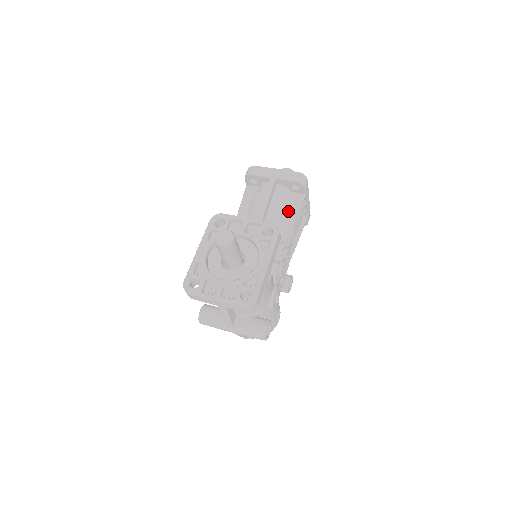
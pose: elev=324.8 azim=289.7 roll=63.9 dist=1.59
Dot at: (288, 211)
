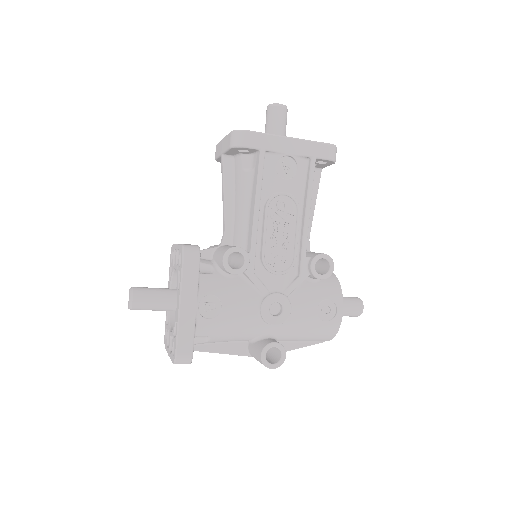
Dot at: (251, 186)
